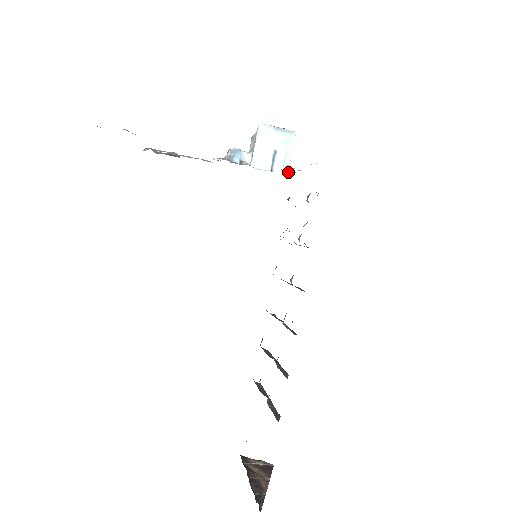
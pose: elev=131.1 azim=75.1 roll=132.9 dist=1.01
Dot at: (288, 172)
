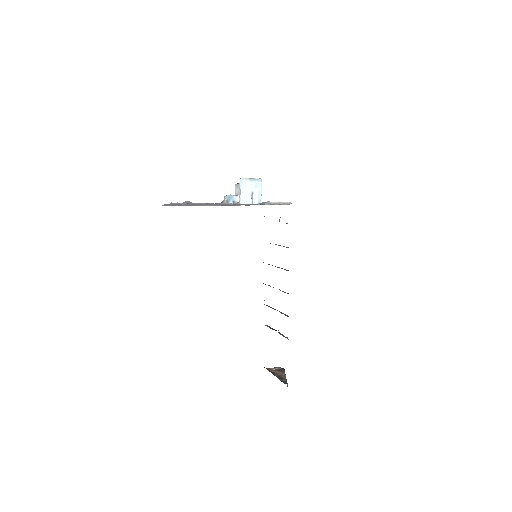
Dot at: occluded
